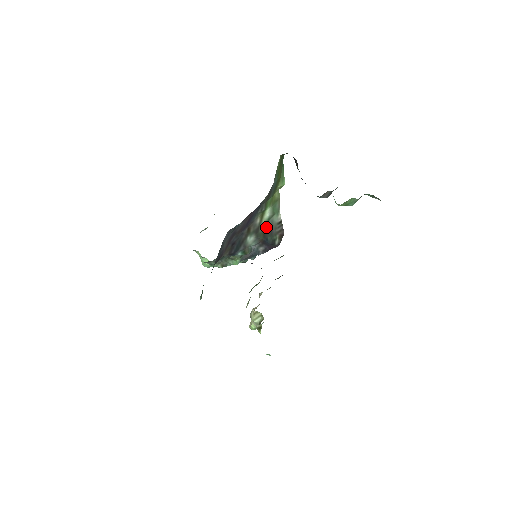
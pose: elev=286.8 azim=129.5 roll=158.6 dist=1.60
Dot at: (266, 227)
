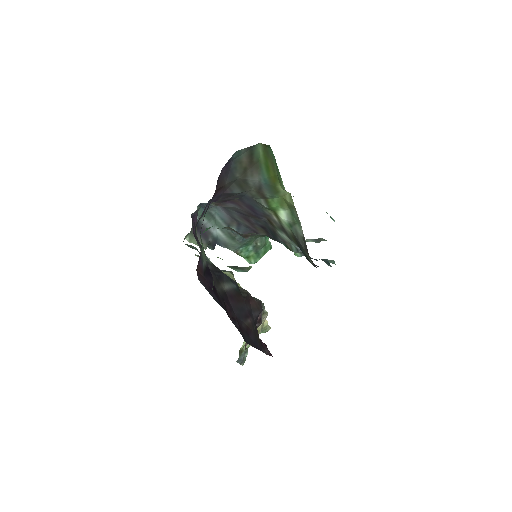
Dot at: (293, 233)
